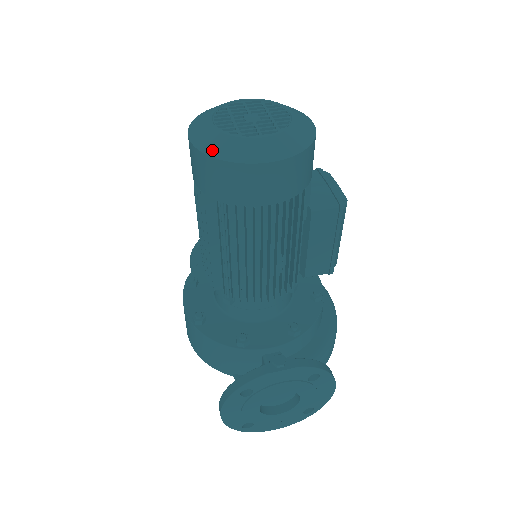
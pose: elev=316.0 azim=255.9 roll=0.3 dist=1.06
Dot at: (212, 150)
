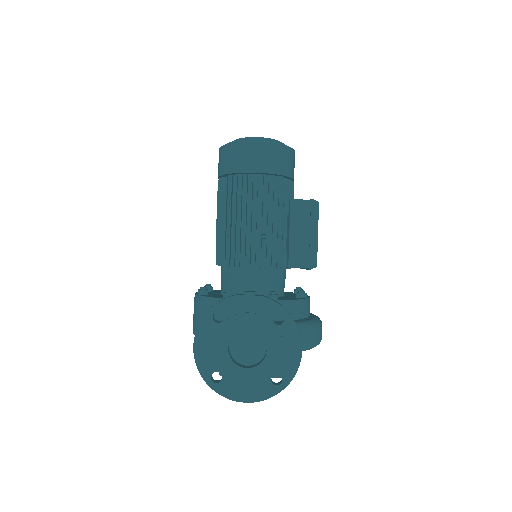
Dot at: (227, 143)
